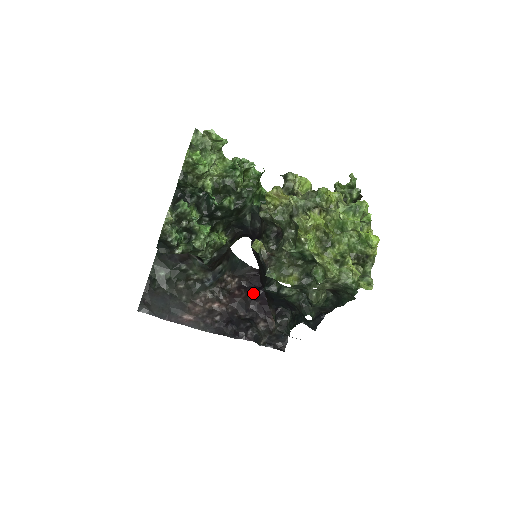
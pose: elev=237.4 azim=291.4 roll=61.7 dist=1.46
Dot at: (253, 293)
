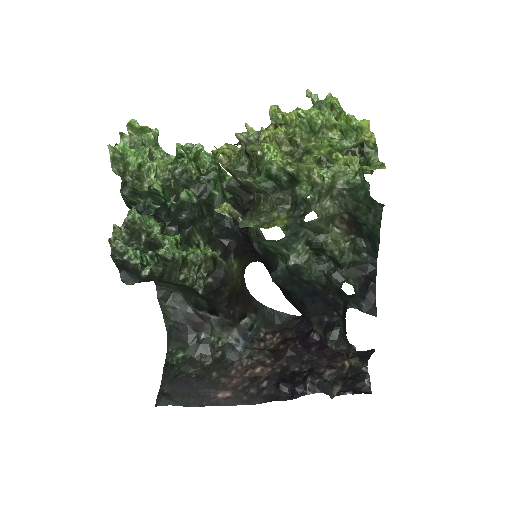
Dot at: (303, 341)
